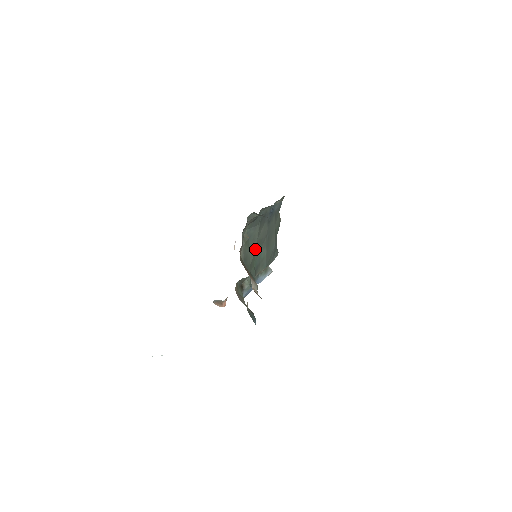
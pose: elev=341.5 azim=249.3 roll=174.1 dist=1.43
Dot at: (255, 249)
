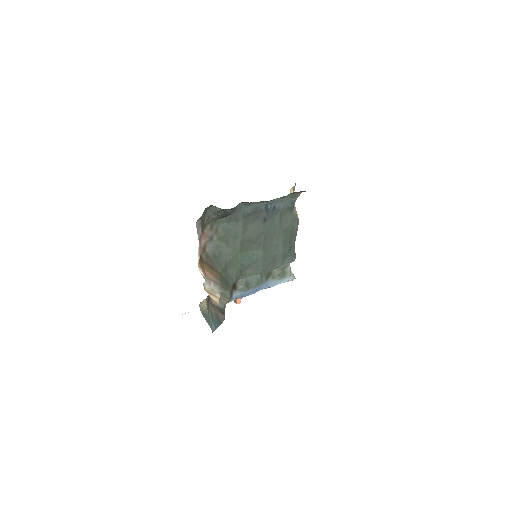
Dot at: (239, 247)
